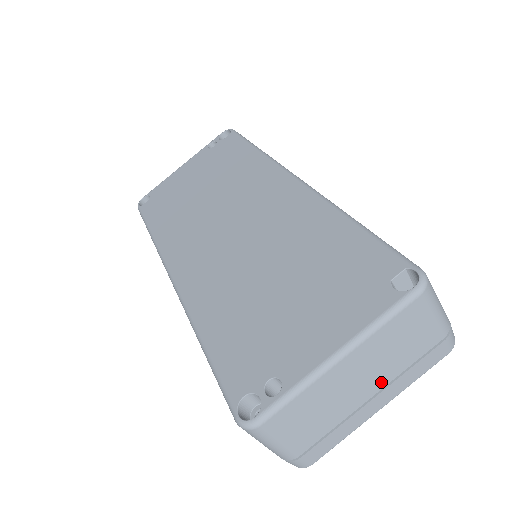
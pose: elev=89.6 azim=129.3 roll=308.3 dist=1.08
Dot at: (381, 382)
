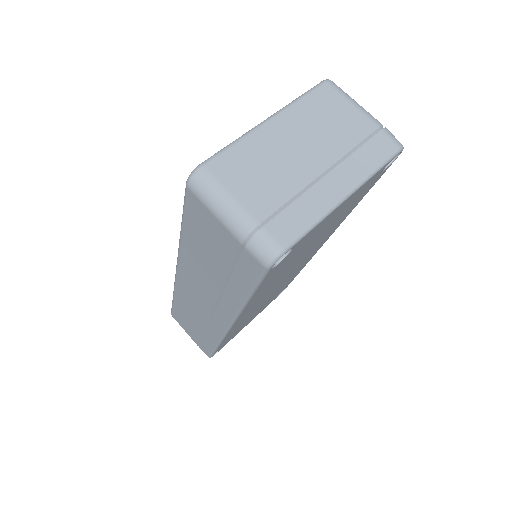
Dot at: (328, 157)
